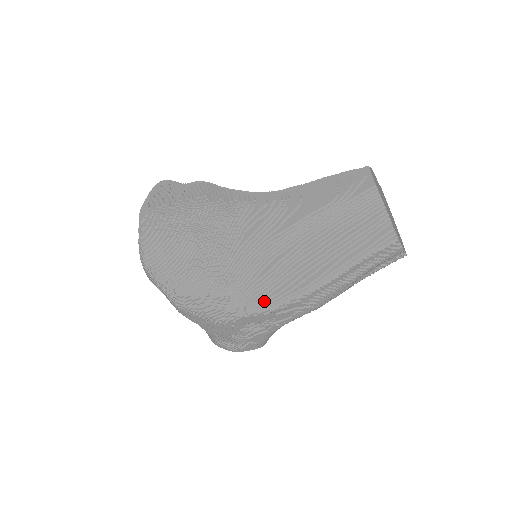
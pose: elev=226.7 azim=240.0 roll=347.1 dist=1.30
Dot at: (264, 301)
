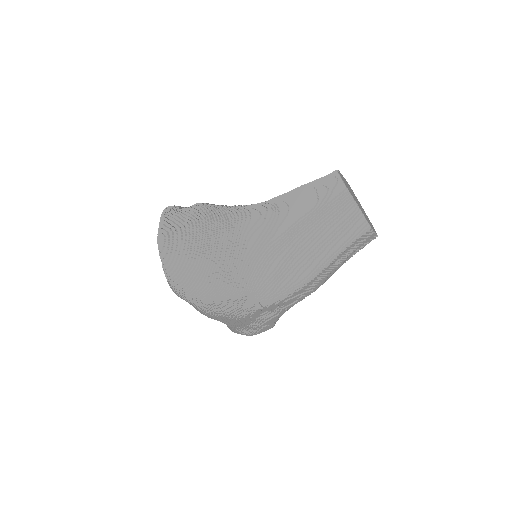
Dot at: (274, 294)
